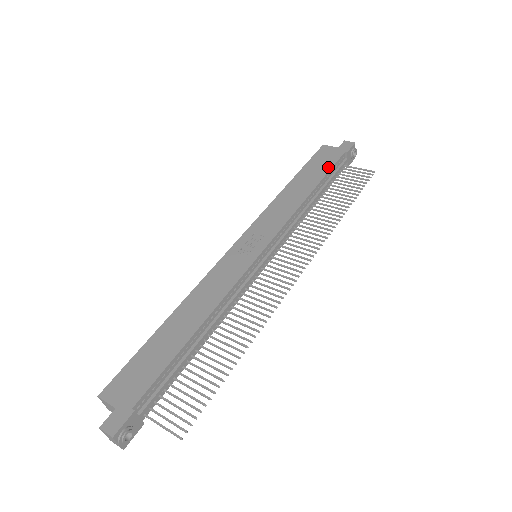
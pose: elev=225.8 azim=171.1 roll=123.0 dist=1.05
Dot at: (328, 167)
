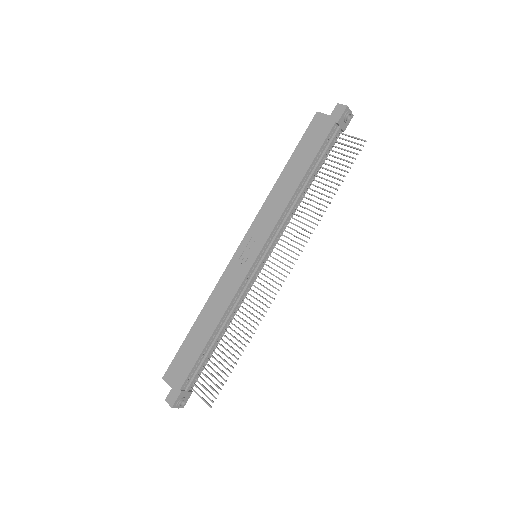
Dot at: (317, 148)
